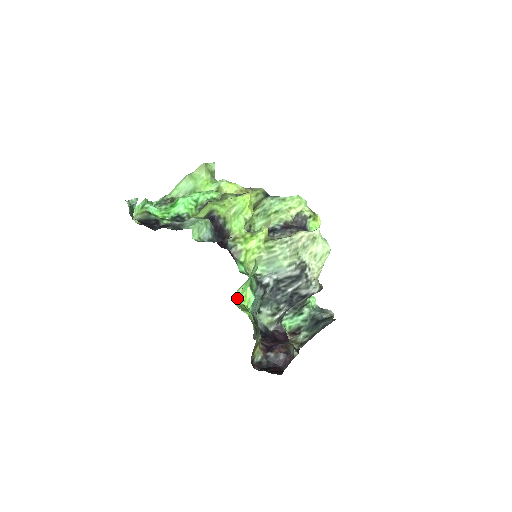
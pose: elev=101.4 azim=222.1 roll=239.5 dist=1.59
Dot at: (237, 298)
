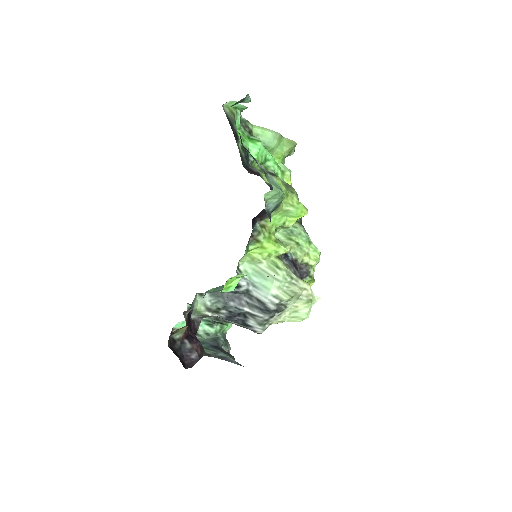
Dot at: (231, 277)
